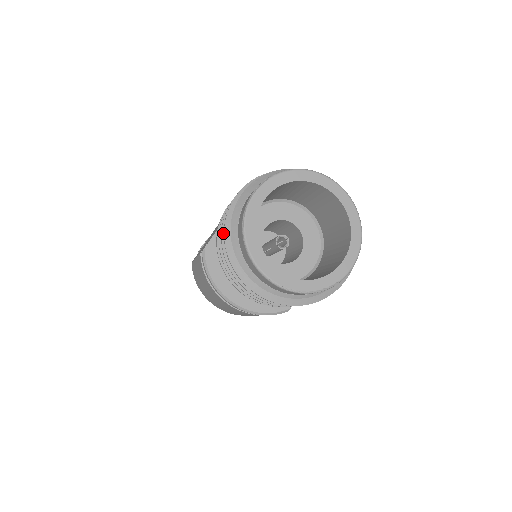
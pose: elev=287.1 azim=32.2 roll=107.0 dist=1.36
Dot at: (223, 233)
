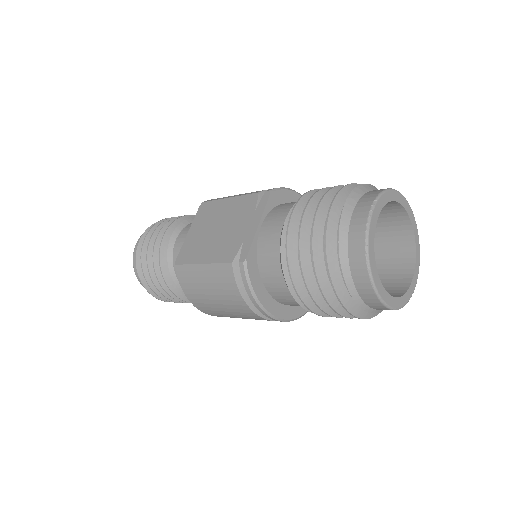
Dot at: (314, 252)
